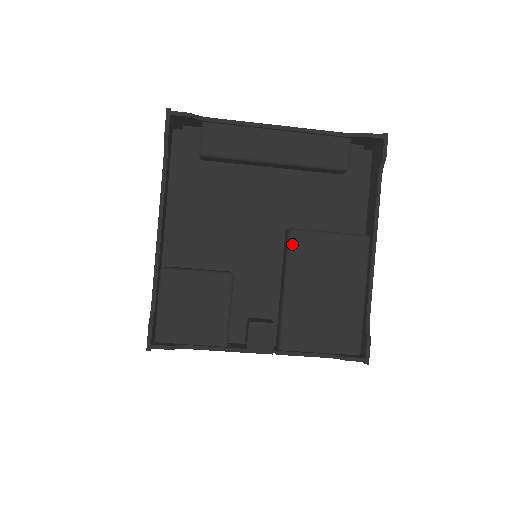
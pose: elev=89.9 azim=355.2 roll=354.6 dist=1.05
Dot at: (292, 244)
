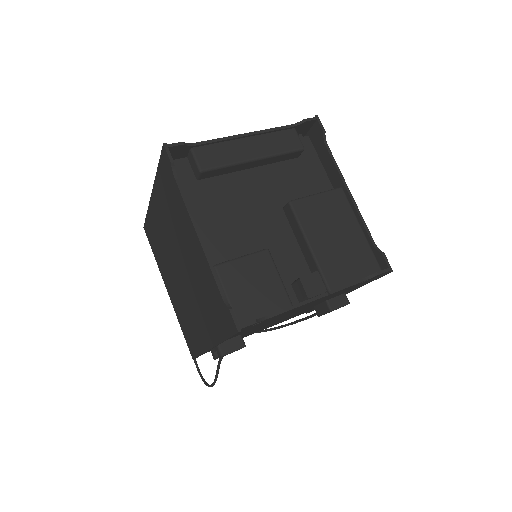
Dot at: (296, 211)
